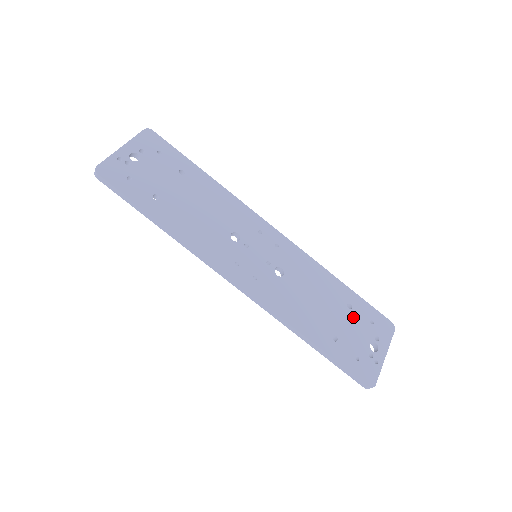
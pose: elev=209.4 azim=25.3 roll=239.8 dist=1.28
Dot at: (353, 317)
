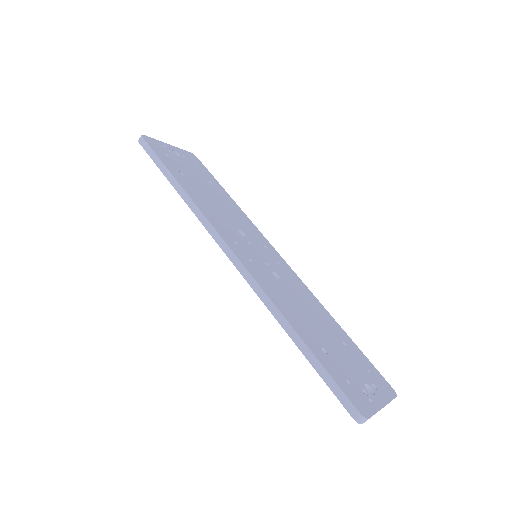
Dot at: (348, 353)
